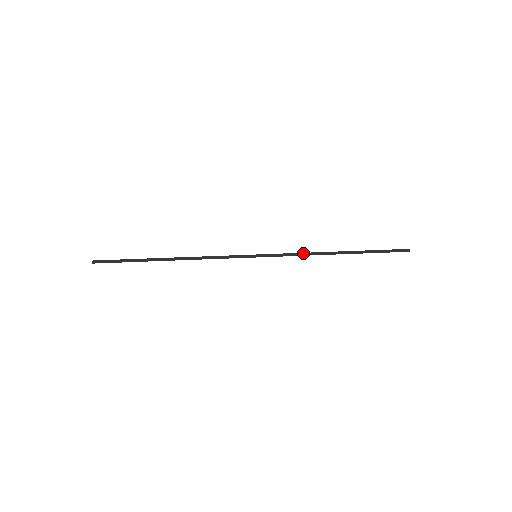
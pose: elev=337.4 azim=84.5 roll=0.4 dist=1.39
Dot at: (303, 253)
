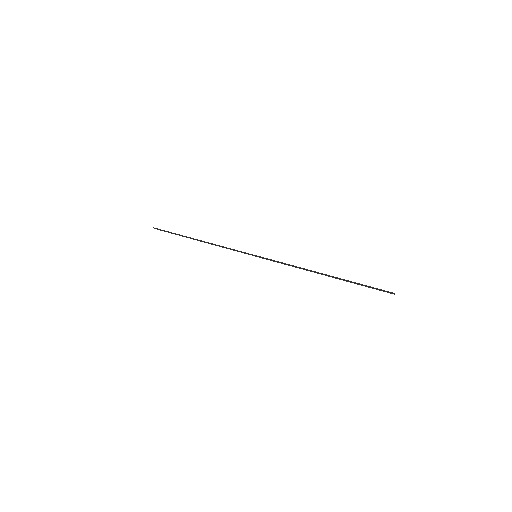
Dot at: (293, 265)
